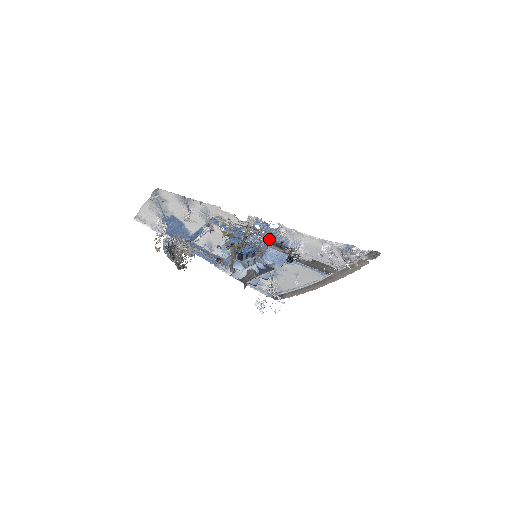
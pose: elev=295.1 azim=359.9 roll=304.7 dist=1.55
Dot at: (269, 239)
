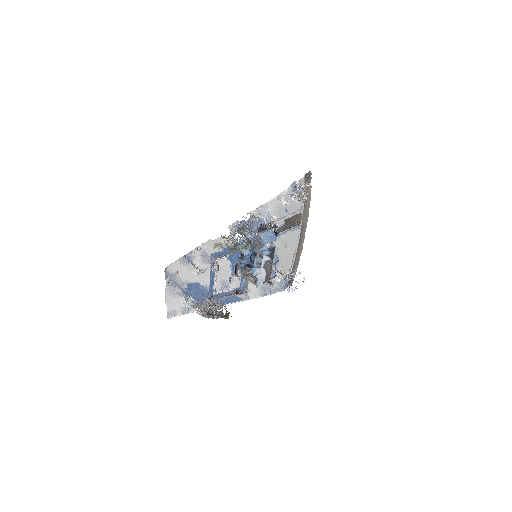
Dot at: (253, 232)
